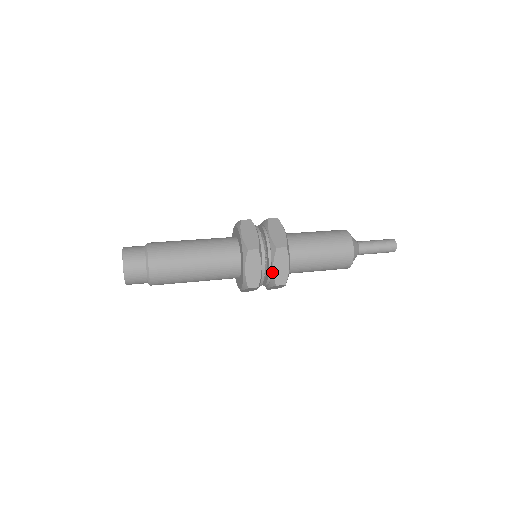
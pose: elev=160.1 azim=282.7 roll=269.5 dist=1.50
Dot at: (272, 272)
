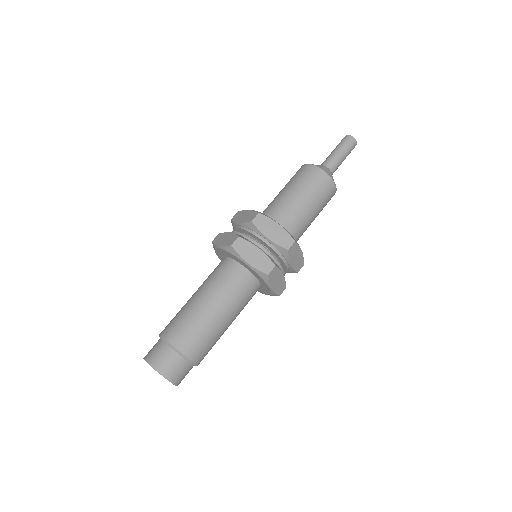
Dot at: (291, 267)
